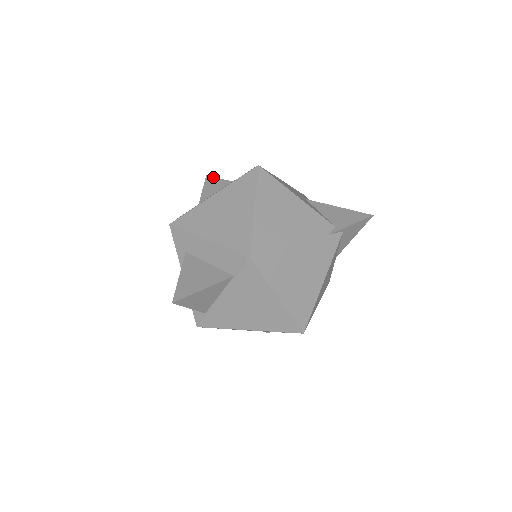
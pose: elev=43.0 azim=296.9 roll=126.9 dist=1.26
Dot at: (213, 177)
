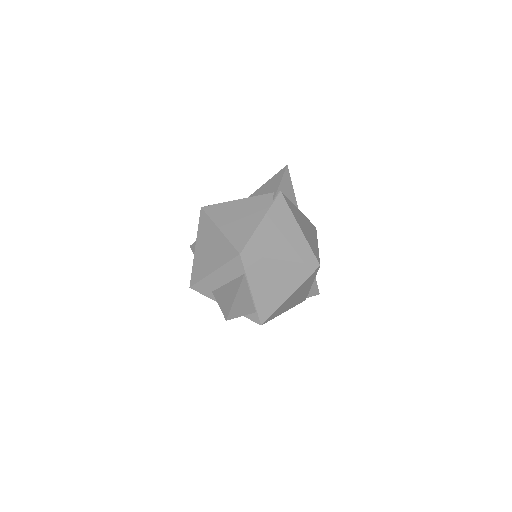
Dot at: (194, 243)
